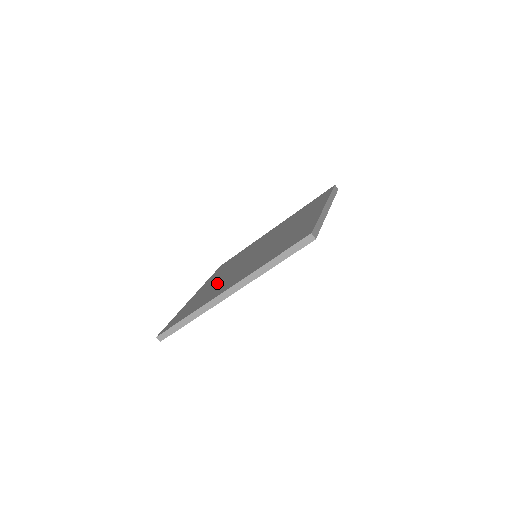
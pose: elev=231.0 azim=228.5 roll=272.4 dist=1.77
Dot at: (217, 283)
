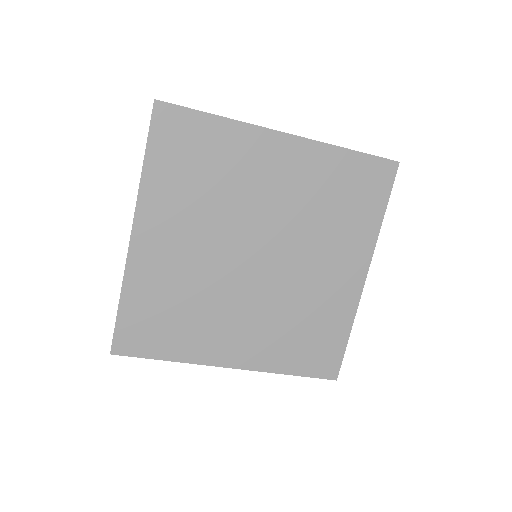
Dot at: occluded
